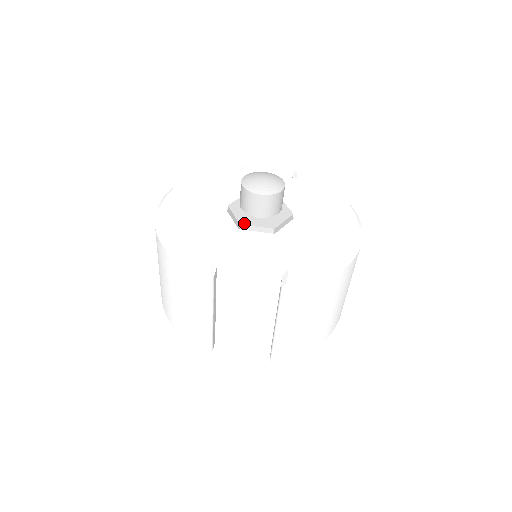
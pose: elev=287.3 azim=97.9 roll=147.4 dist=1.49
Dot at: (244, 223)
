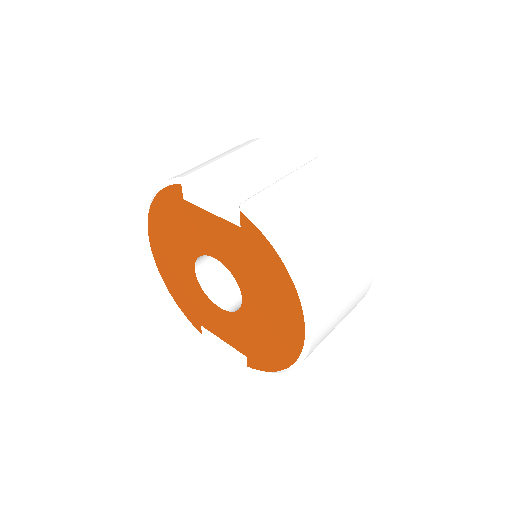
Dot at: occluded
